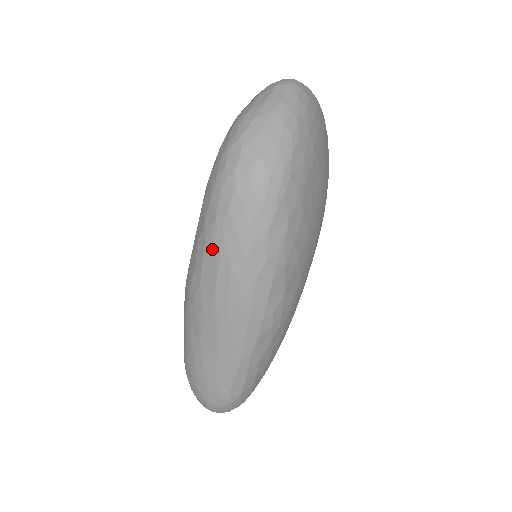
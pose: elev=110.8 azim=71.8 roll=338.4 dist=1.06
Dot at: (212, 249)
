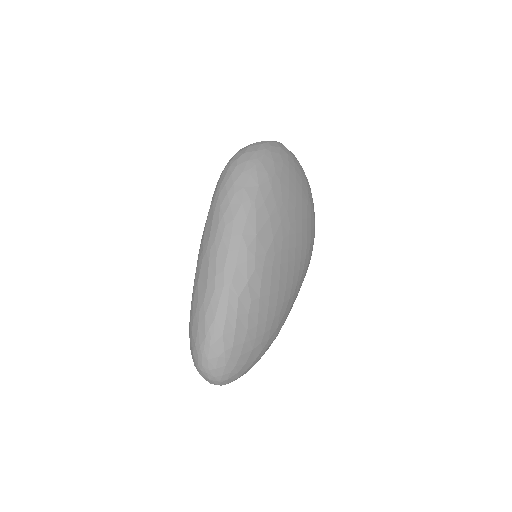
Dot at: (212, 206)
